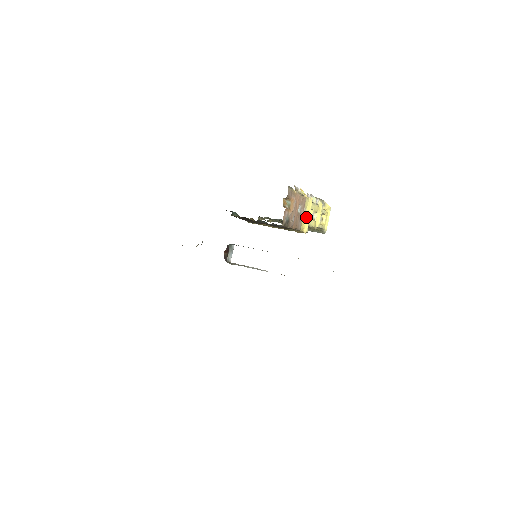
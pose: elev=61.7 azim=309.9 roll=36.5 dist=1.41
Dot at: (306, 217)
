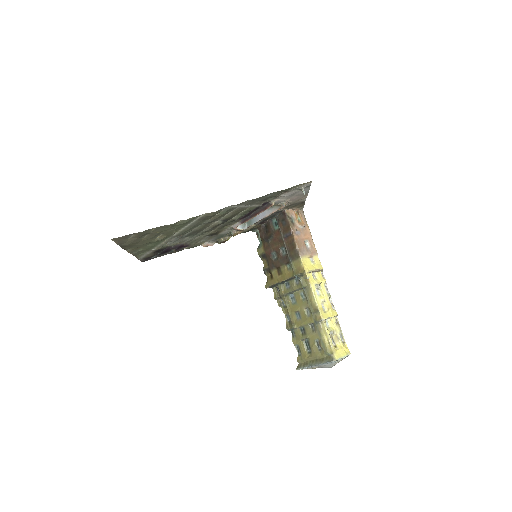
Dot at: (312, 266)
